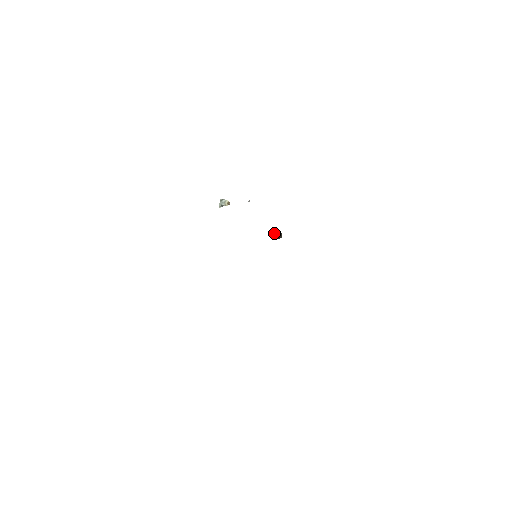
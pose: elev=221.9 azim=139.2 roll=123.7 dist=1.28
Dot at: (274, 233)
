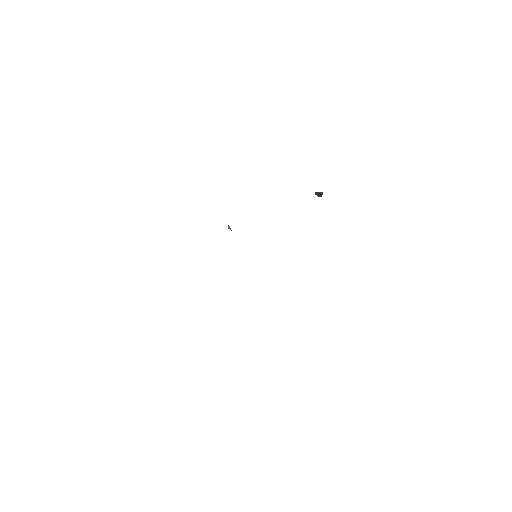
Dot at: occluded
